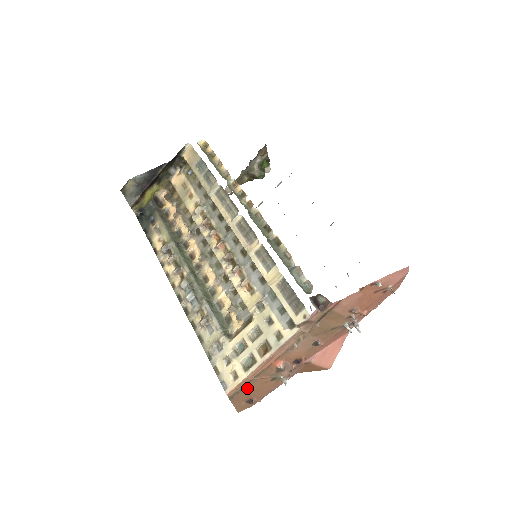
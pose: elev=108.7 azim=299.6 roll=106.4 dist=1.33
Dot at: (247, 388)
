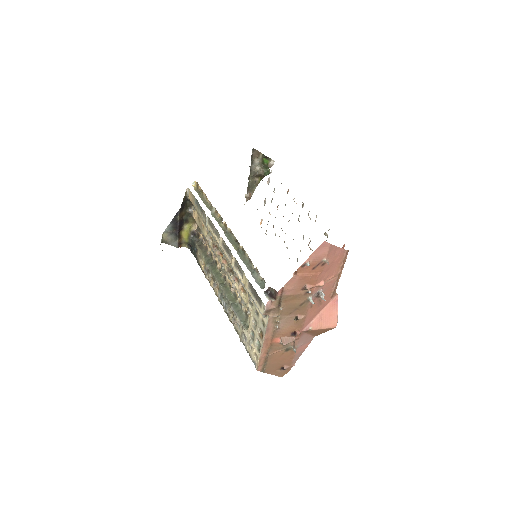
Dot at: (270, 362)
